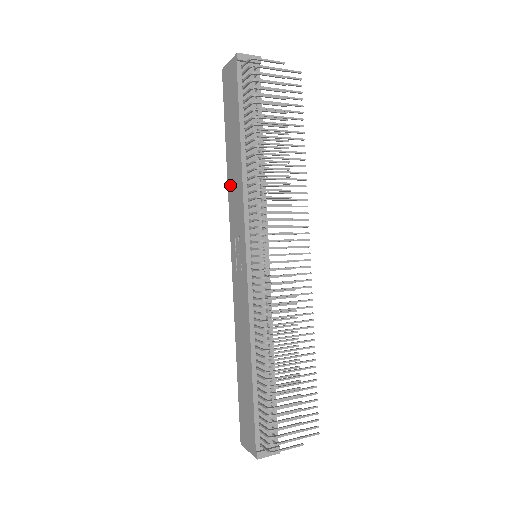
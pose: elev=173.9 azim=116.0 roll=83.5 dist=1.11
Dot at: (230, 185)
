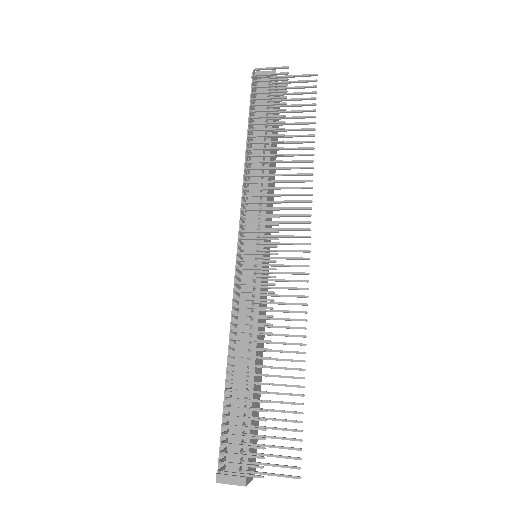
Dot at: occluded
